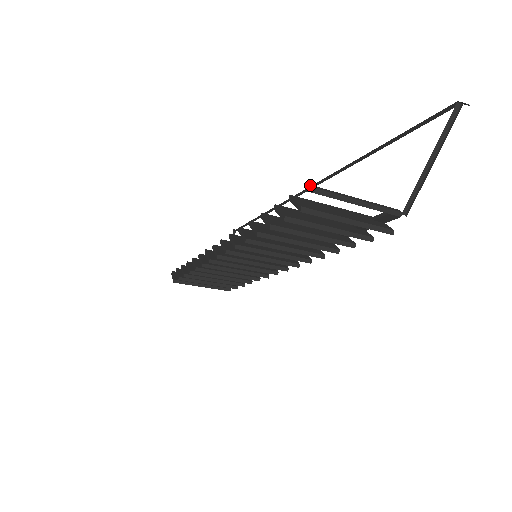
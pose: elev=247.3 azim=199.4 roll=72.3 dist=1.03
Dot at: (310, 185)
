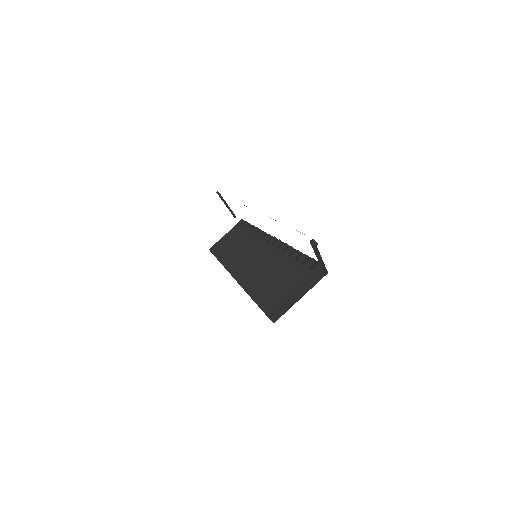
Dot at: (267, 314)
